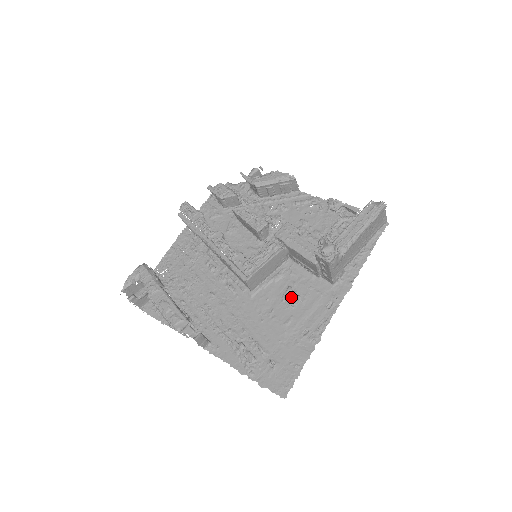
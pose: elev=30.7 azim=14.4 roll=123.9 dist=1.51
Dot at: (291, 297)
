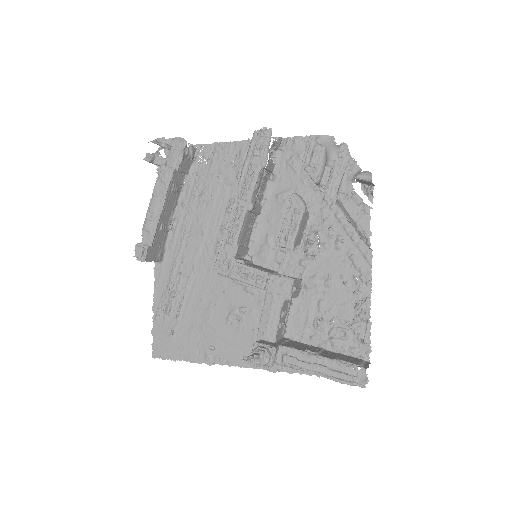
Dot at: (236, 316)
